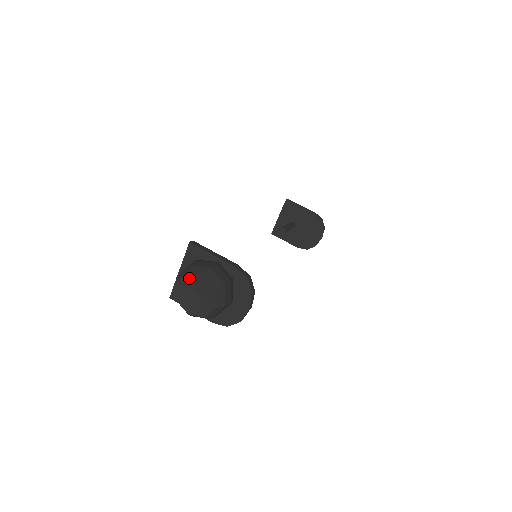
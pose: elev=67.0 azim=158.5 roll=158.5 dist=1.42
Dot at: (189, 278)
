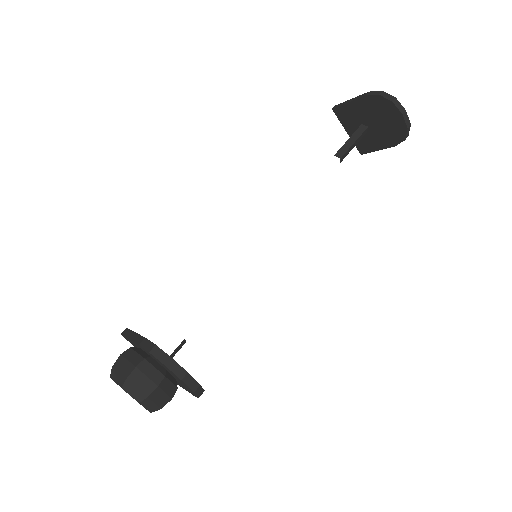
Dot at: occluded
